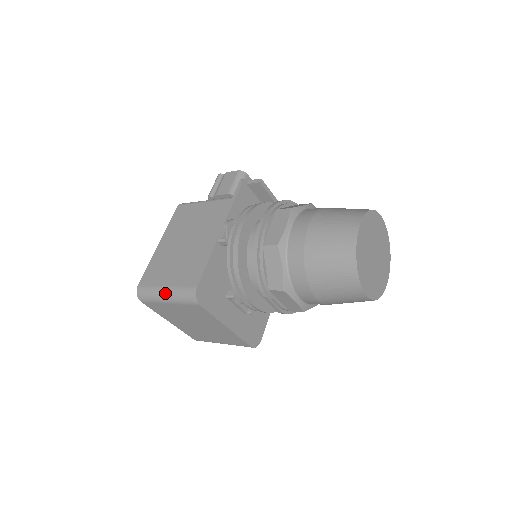
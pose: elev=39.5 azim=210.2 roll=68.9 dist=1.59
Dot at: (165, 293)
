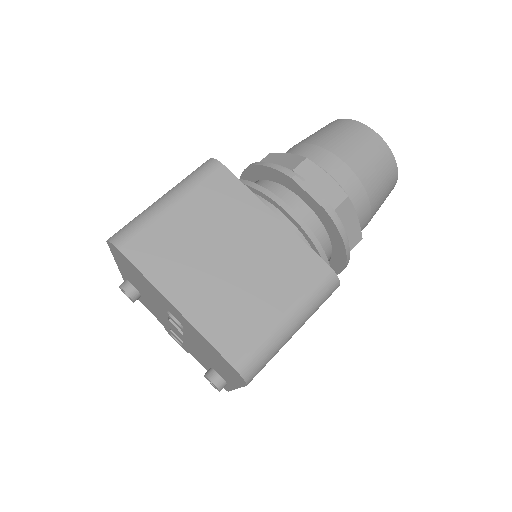
Dot at: (163, 196)
